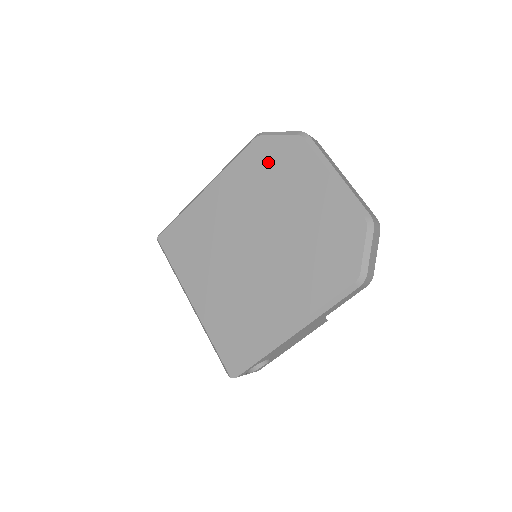
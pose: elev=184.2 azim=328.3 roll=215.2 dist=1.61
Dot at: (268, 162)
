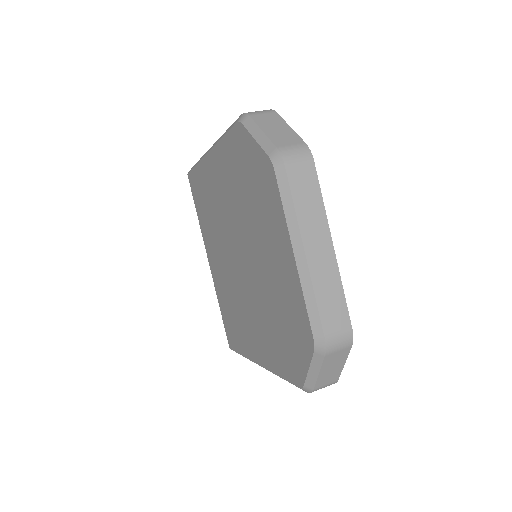
Dot at: (246, 170)
